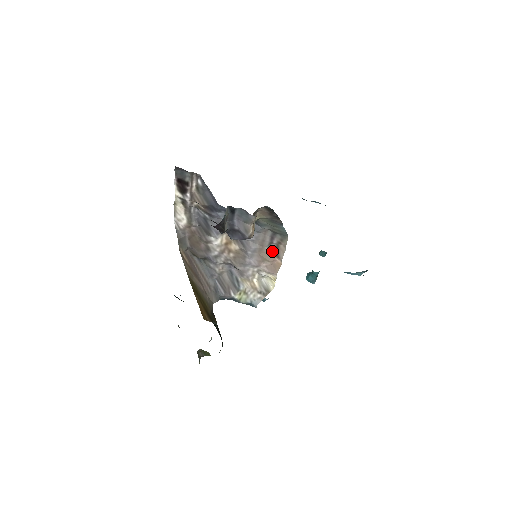
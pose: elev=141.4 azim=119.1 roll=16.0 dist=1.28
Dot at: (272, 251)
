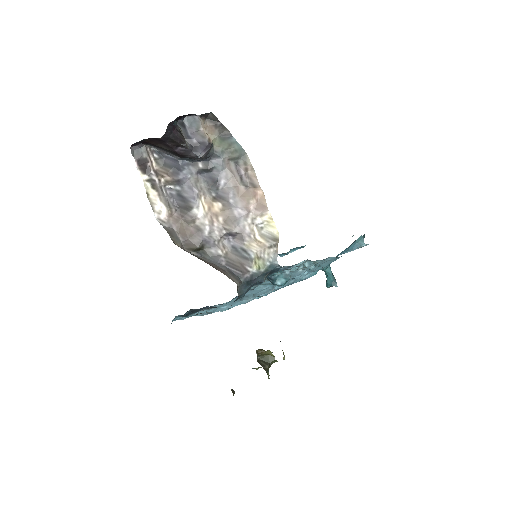
Dot at: (247, 186)
